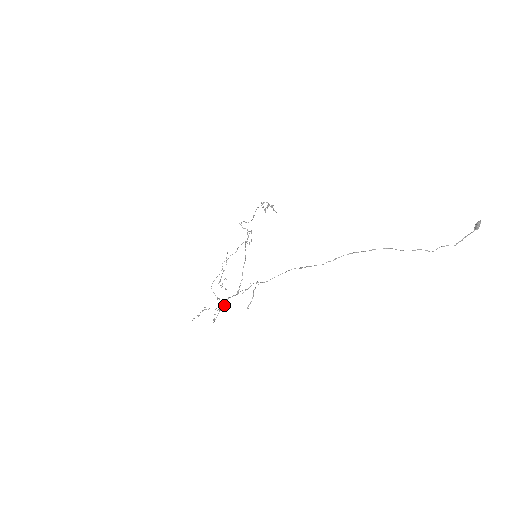
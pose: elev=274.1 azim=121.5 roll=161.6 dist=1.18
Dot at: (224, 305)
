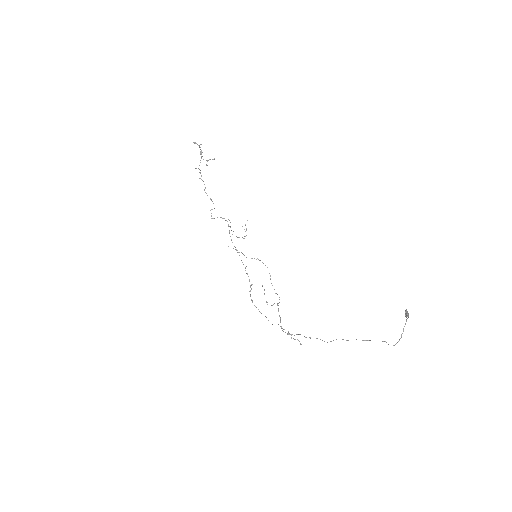
Dot at: (280, 318)
